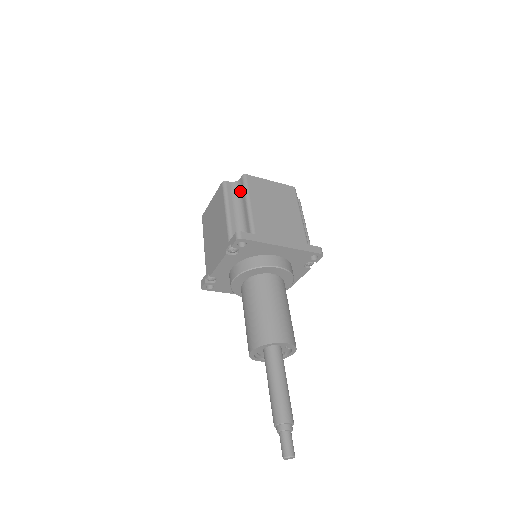
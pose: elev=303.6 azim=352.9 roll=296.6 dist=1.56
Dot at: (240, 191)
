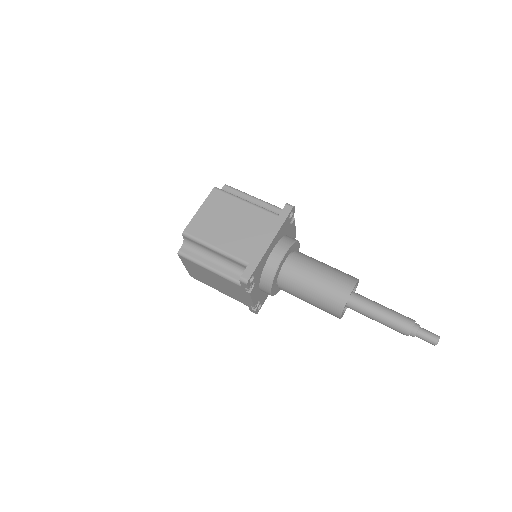
Dot at: (196, 245)
